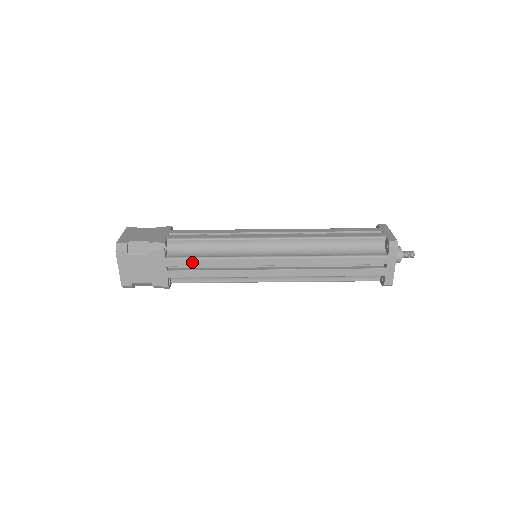
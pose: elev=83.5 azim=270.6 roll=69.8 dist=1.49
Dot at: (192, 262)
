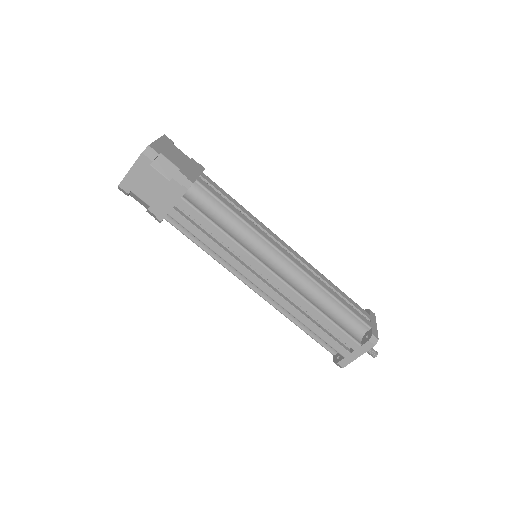
Dot at: (202, 220)
